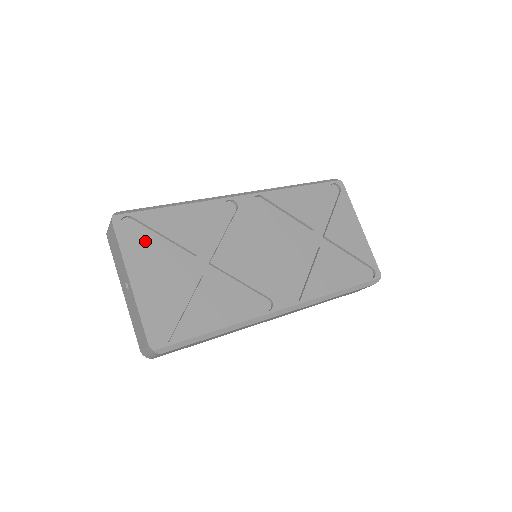
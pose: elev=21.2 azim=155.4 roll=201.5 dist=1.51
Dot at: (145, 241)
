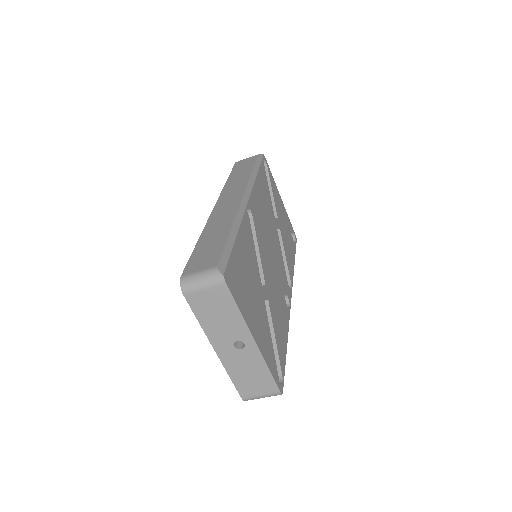
Dot at: (243, 290)
